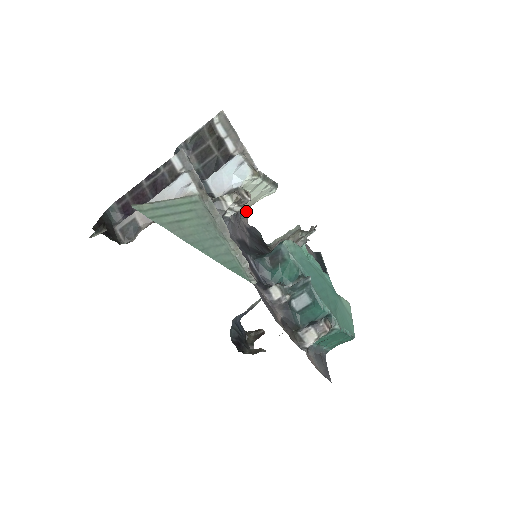
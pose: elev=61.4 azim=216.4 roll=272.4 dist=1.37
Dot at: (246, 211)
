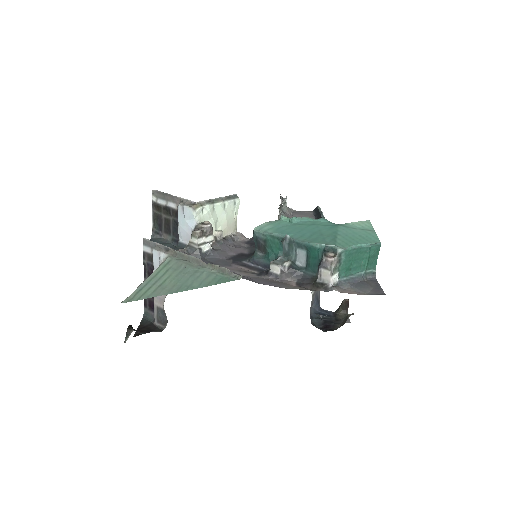
Dot at: (237, 232)
